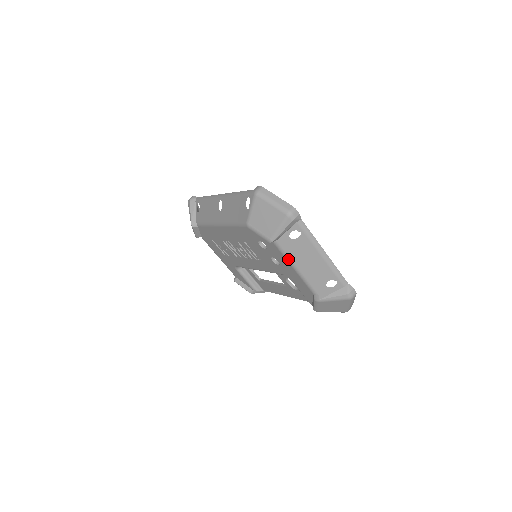
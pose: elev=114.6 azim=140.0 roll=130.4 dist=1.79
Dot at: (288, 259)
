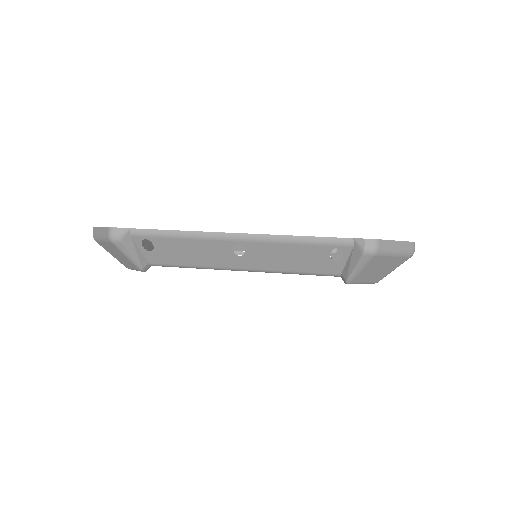
Dot at: occluded
